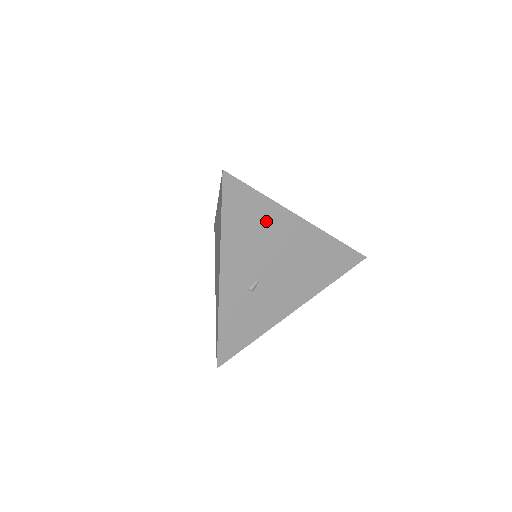
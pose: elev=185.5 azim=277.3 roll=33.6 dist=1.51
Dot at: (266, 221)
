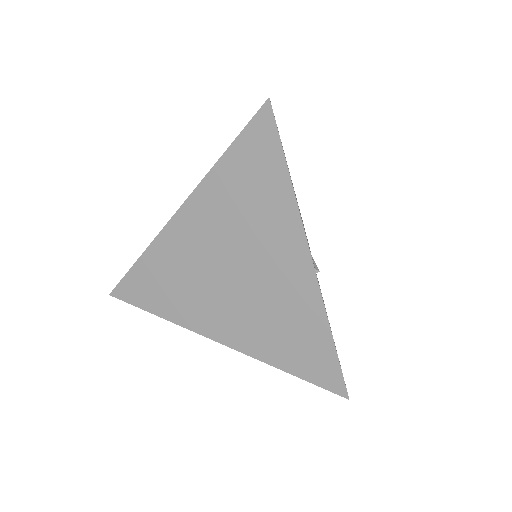
Dot at: occluded
